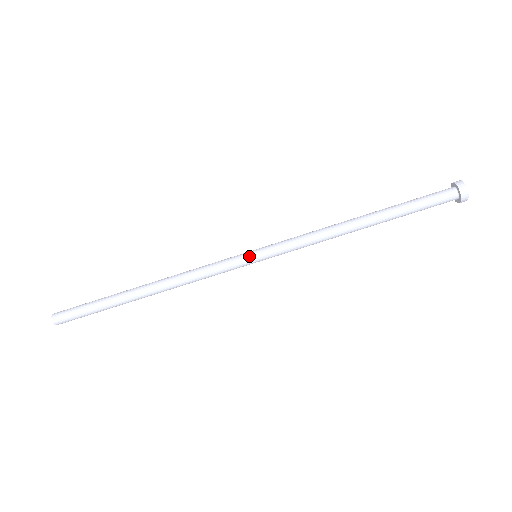
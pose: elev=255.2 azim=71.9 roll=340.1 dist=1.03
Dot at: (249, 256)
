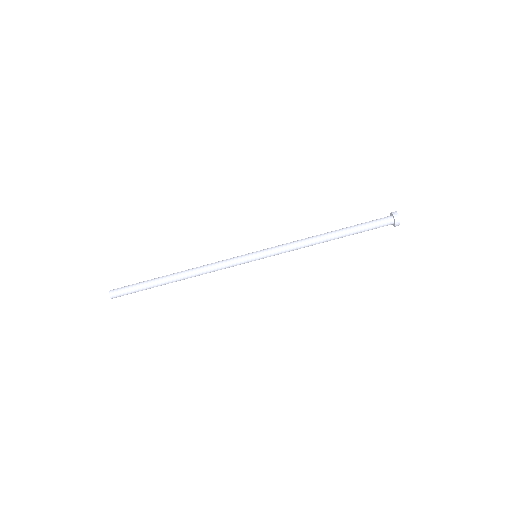
Dot at: (251, 253)
